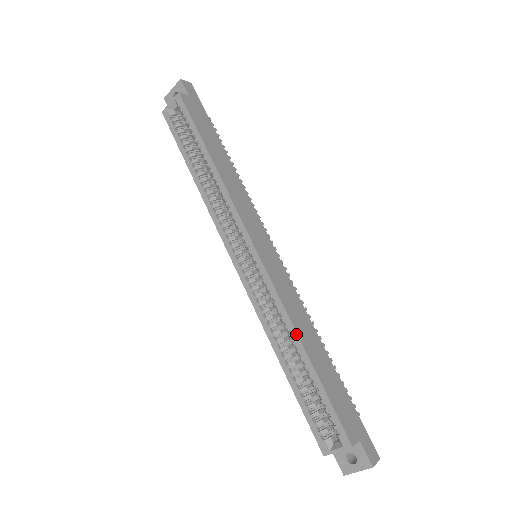
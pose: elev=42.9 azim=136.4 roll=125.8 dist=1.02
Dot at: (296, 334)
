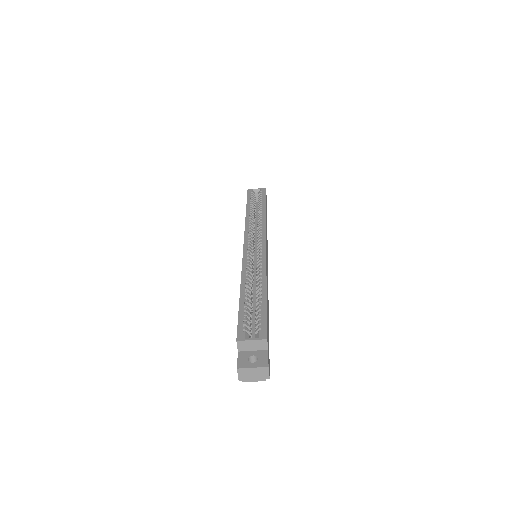
Dot at: (266, 280)
